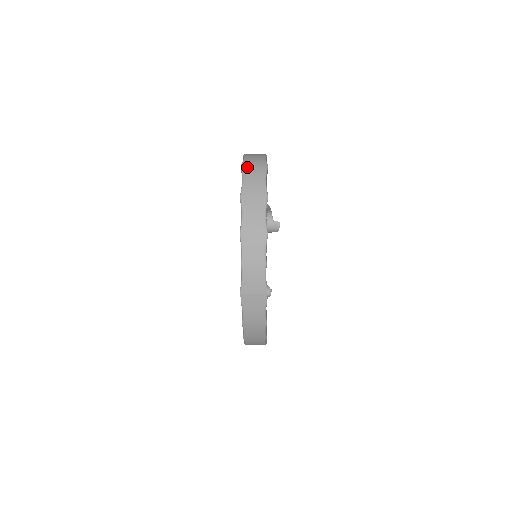
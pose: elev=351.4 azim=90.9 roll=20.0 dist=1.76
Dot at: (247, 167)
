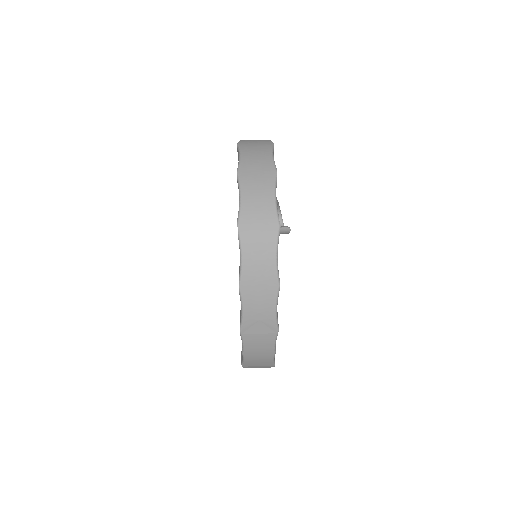
Dot at: (247, 231)
